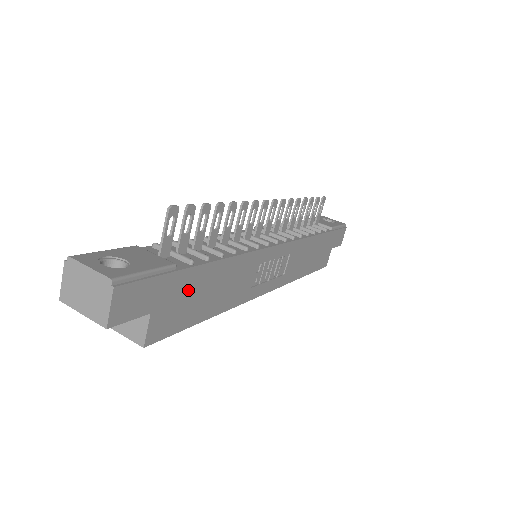
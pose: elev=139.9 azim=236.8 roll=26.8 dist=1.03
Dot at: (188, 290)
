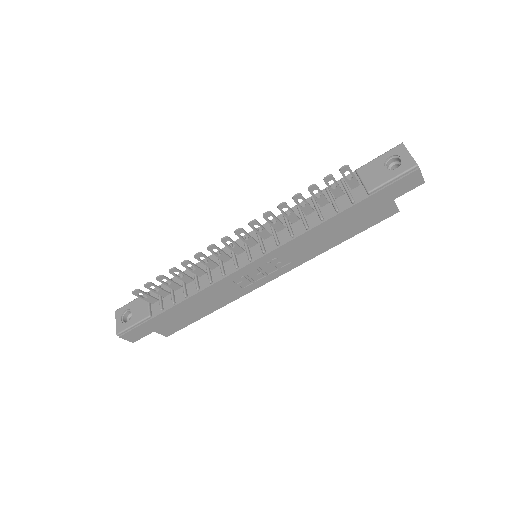
Dot at: (171, 317)
